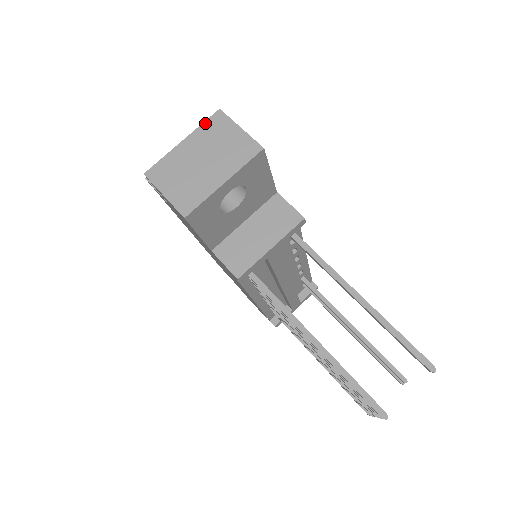
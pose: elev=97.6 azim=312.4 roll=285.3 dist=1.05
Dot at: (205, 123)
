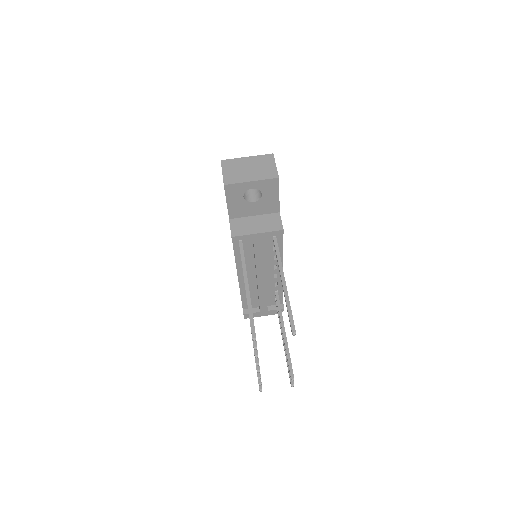
Dot at: (262, 155)
